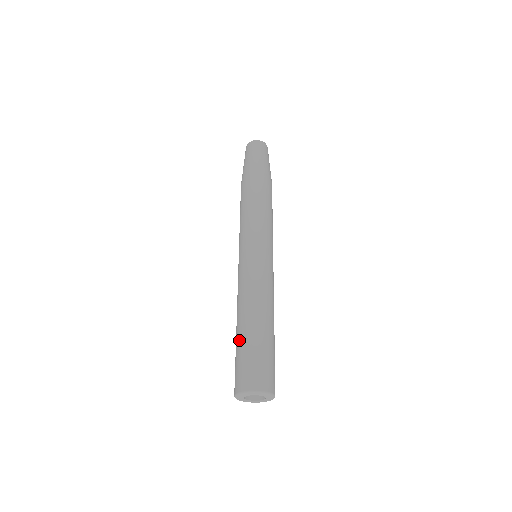
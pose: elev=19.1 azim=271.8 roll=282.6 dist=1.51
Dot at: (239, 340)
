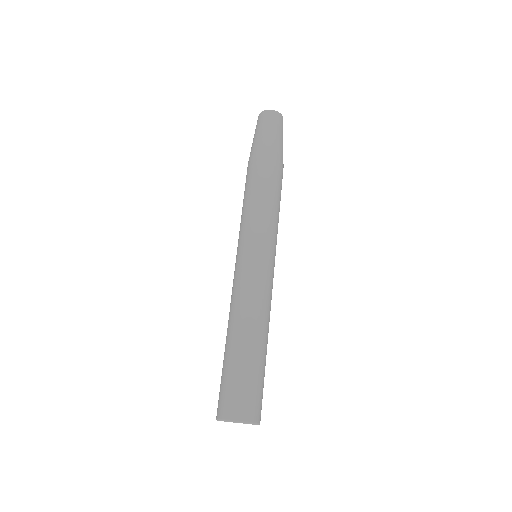
Dot at: (234, 358)
